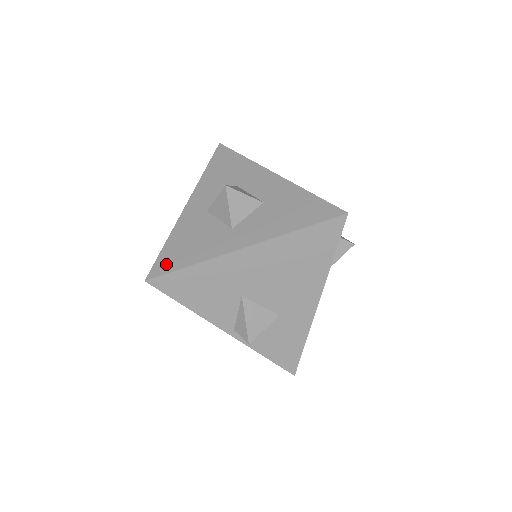
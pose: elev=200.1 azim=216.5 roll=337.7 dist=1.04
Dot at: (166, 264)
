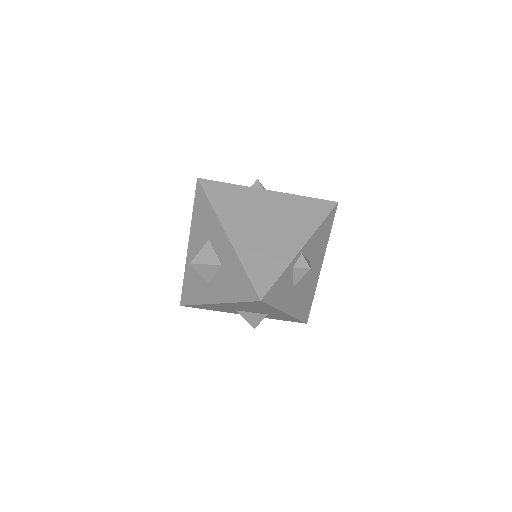
Dot at: (186, 298)
